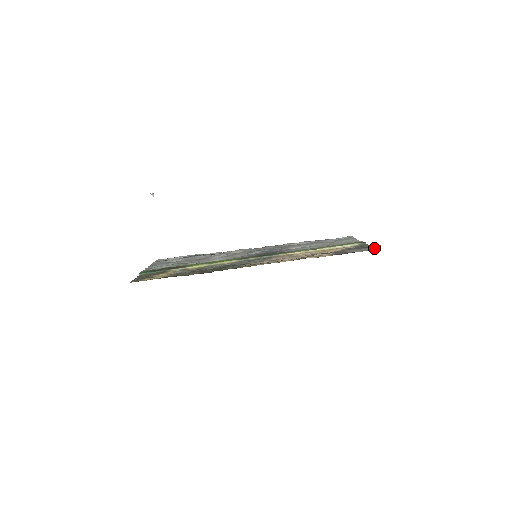
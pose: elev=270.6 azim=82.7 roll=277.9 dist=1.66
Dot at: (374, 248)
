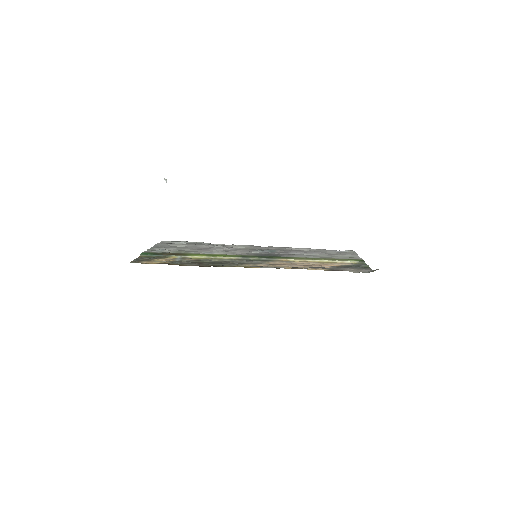
Dot at: (370, 271)
